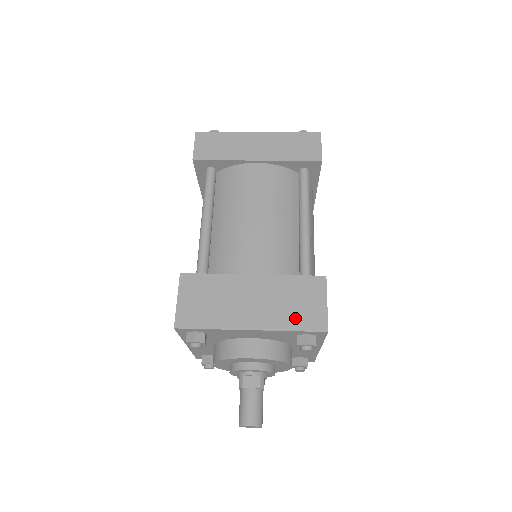
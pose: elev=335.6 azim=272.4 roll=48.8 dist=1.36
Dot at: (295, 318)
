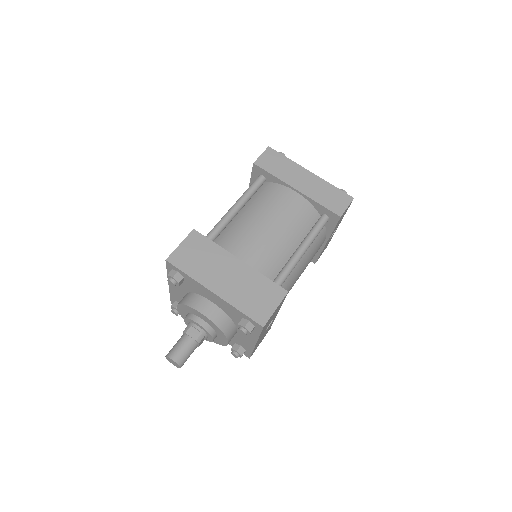
Dot at: (248, 304)
